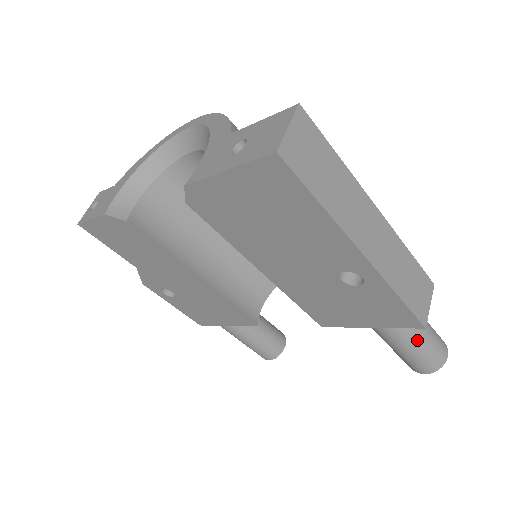
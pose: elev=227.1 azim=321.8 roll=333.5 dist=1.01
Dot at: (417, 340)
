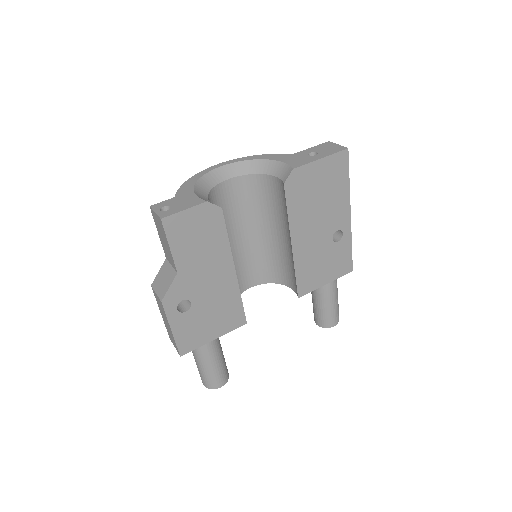
Dot at: occluded
